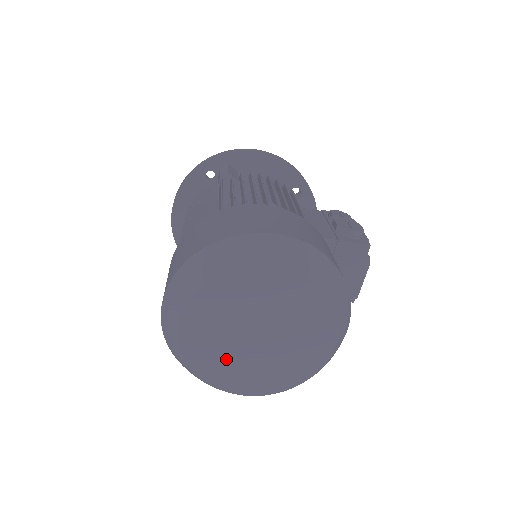
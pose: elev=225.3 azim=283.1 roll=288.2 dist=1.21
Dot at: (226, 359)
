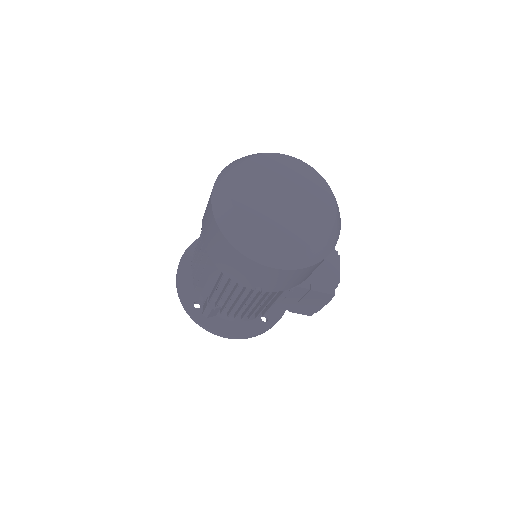
Dot at: (264, 213)
